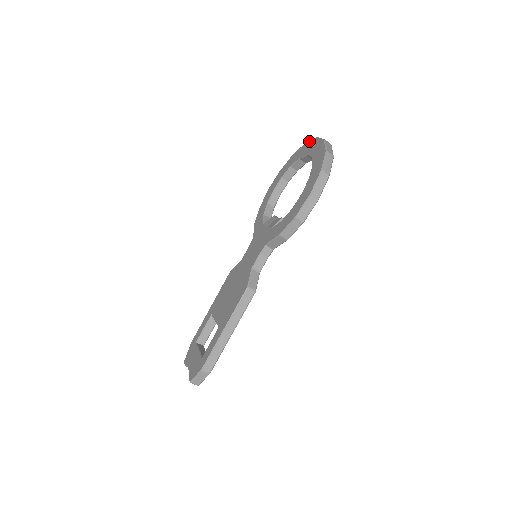
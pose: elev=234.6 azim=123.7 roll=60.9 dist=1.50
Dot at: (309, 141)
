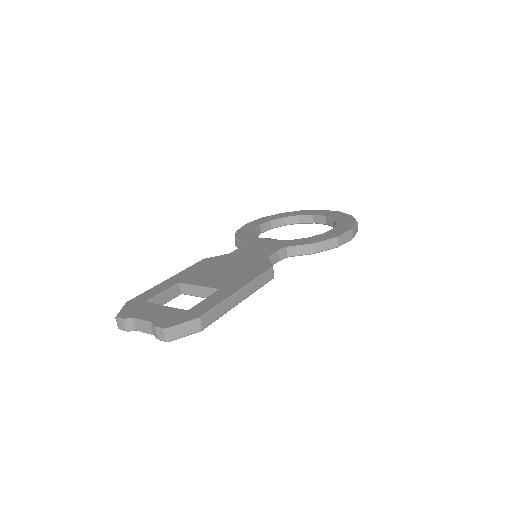
Dot at: (309, 210)
